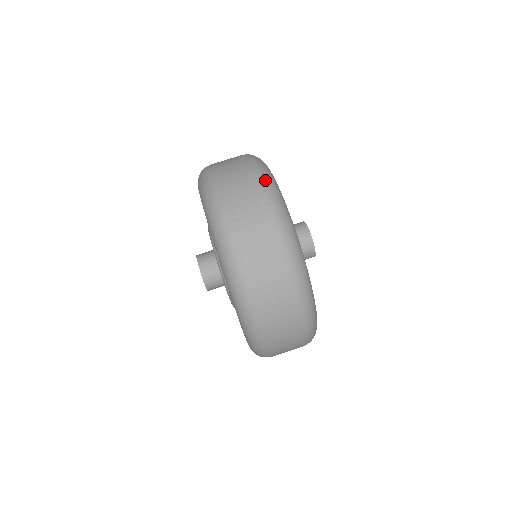
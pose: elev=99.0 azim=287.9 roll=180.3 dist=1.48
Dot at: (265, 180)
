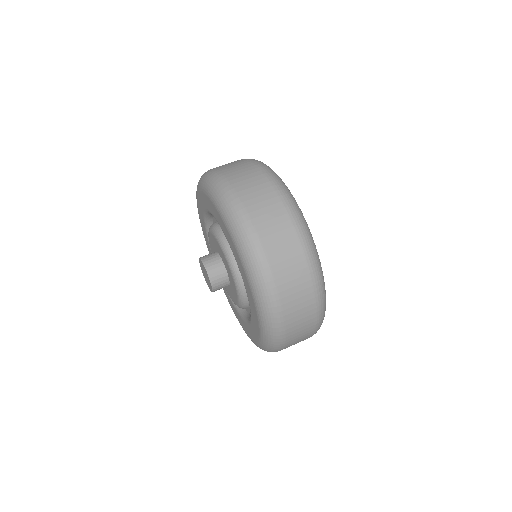
Dot at: (275, 179)
